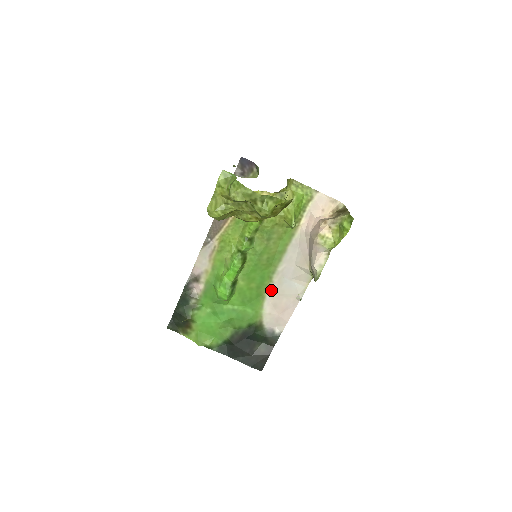
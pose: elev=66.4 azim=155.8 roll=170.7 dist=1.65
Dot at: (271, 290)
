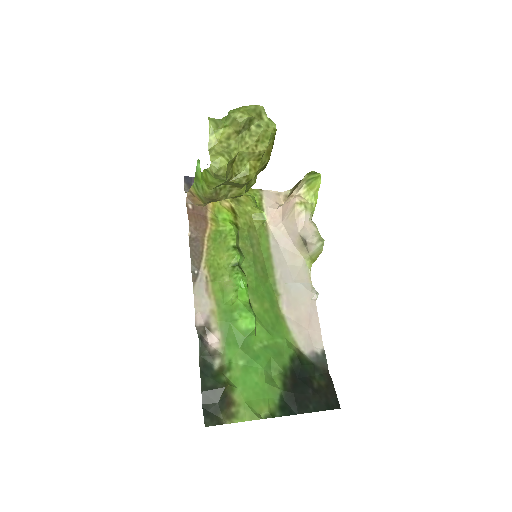
Dot at: (284, 305)
